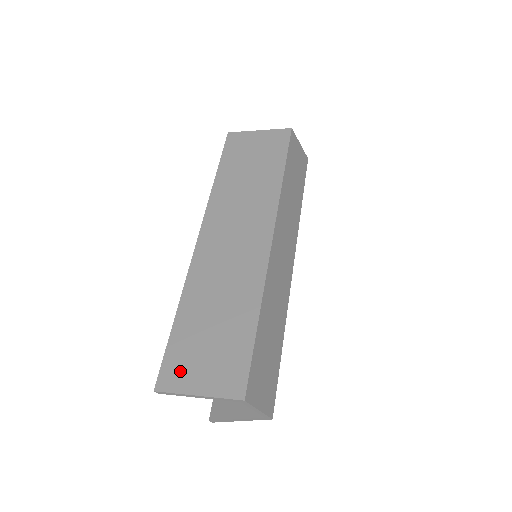
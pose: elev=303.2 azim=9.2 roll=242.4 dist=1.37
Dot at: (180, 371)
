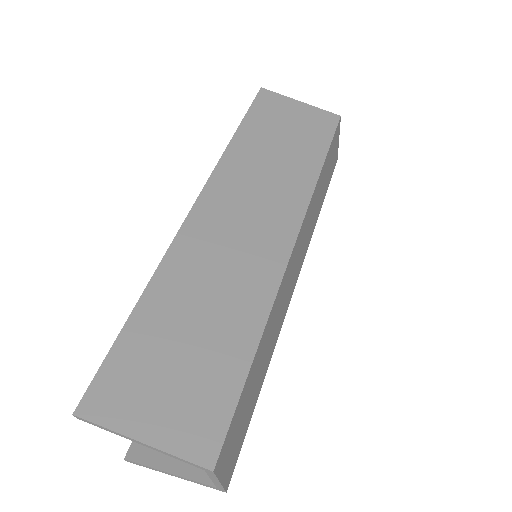
Dot at: (123, 394)
